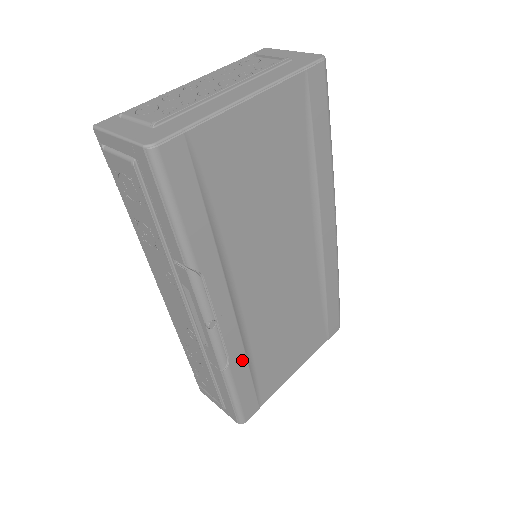
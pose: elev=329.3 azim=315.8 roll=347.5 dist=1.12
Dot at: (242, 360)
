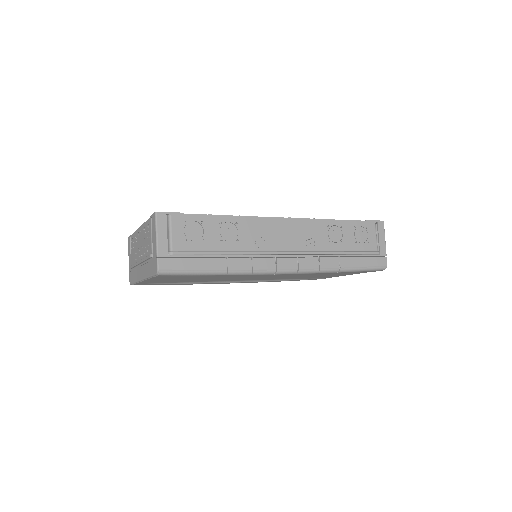
Dot at: occluded
